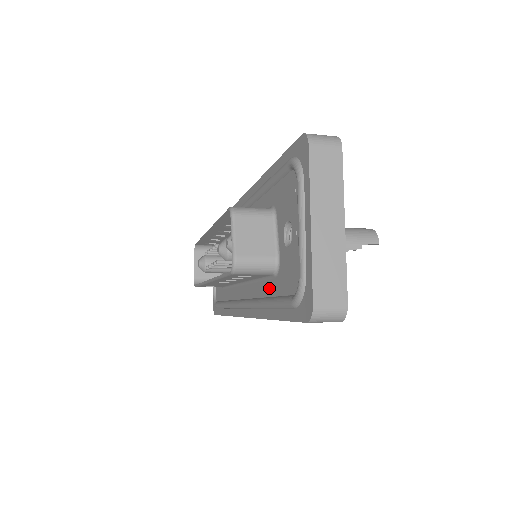
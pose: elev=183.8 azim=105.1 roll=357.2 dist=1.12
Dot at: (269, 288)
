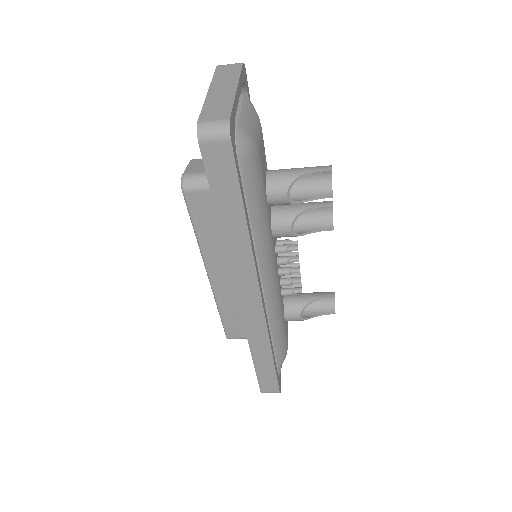
Dot at: occluded
